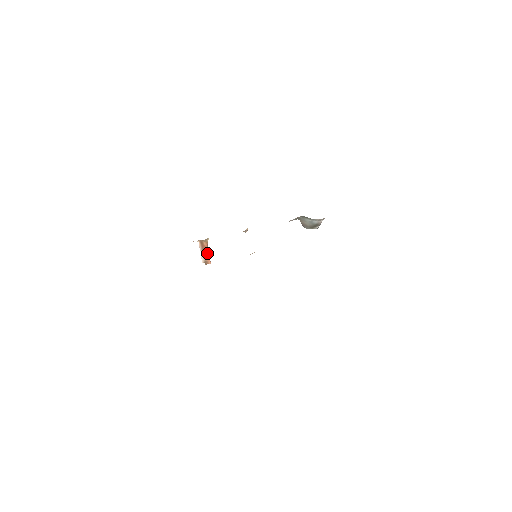
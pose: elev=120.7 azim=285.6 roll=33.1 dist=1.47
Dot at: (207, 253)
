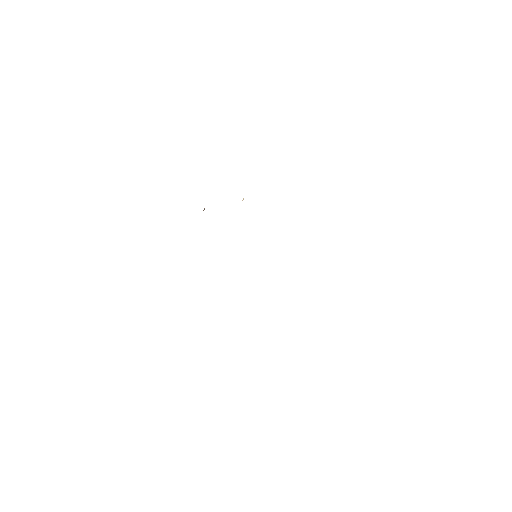
Dot at: occluded
